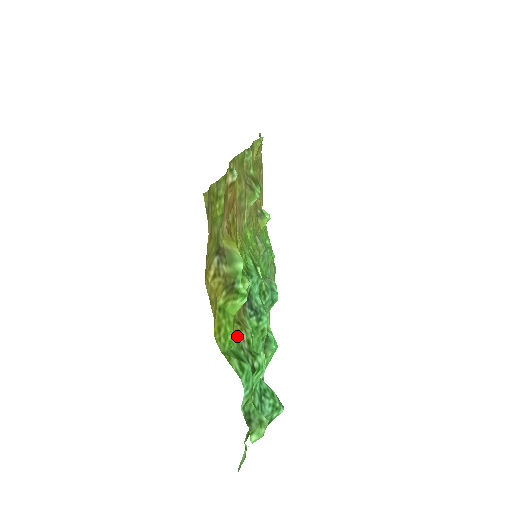
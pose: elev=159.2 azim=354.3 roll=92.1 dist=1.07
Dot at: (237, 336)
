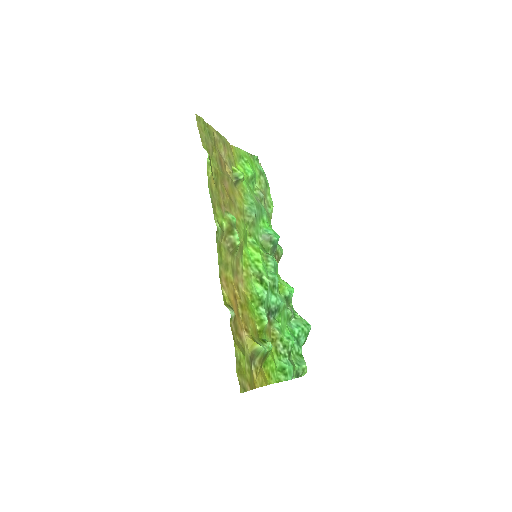
Dot at: (275, 352)
